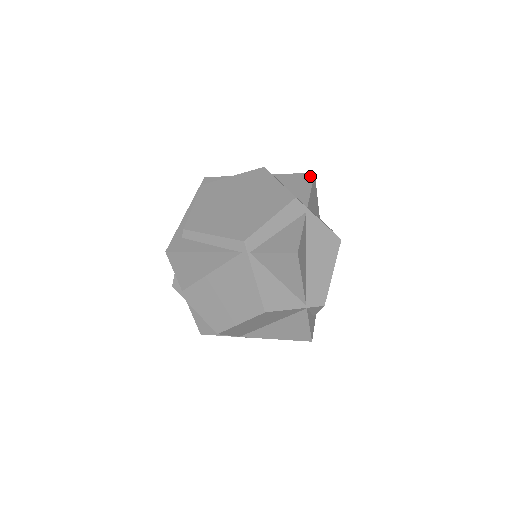
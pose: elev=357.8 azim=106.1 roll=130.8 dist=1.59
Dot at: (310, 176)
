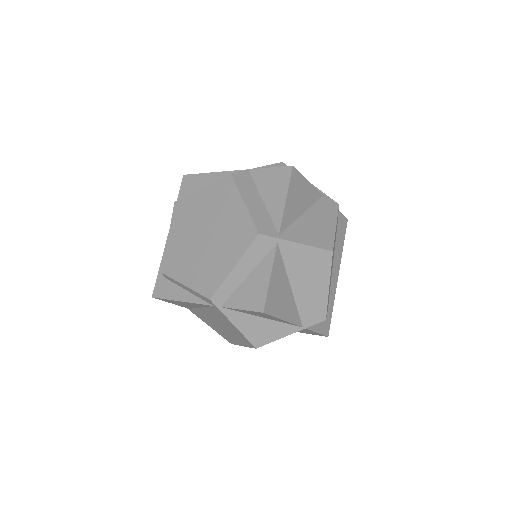
Dot at: (287, 173)
